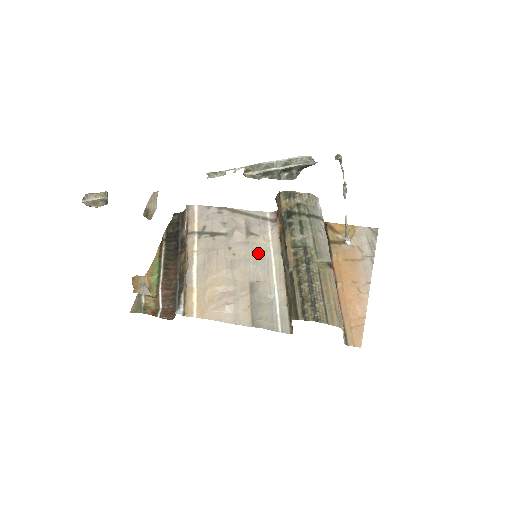
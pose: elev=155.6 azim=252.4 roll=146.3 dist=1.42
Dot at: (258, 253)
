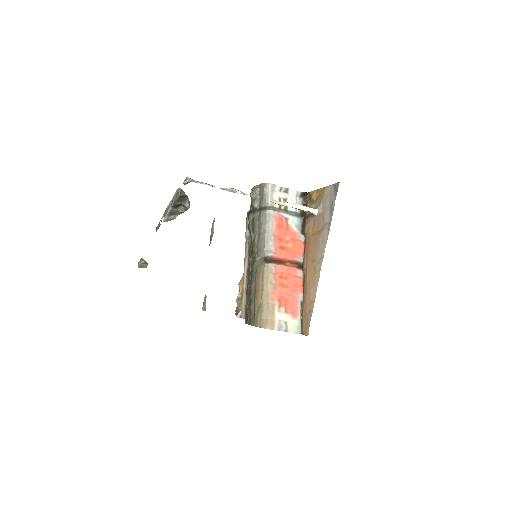
Dot at: occluded
